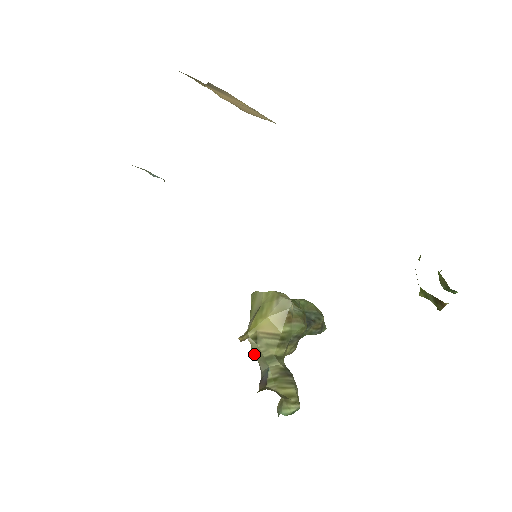
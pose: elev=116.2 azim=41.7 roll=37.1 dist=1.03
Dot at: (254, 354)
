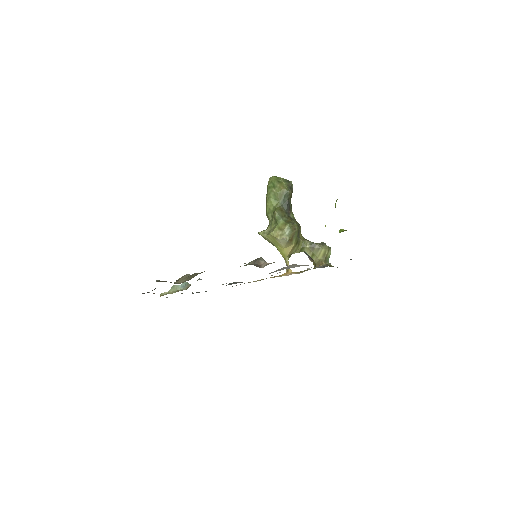
Dot at: occluded
